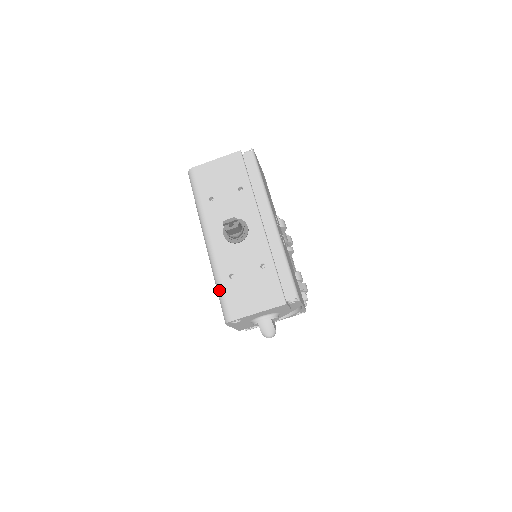
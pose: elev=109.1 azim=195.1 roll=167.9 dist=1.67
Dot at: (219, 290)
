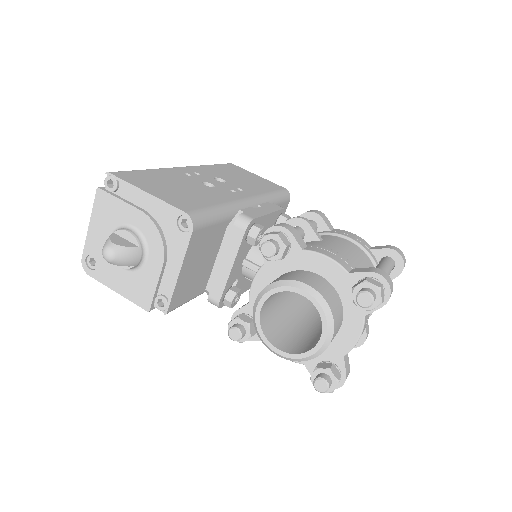
Dot at: occluded
